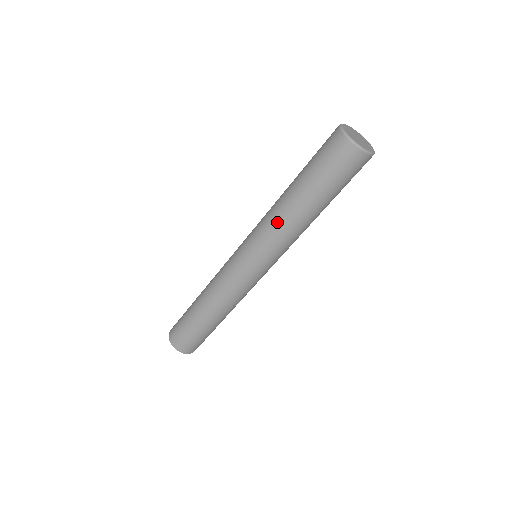
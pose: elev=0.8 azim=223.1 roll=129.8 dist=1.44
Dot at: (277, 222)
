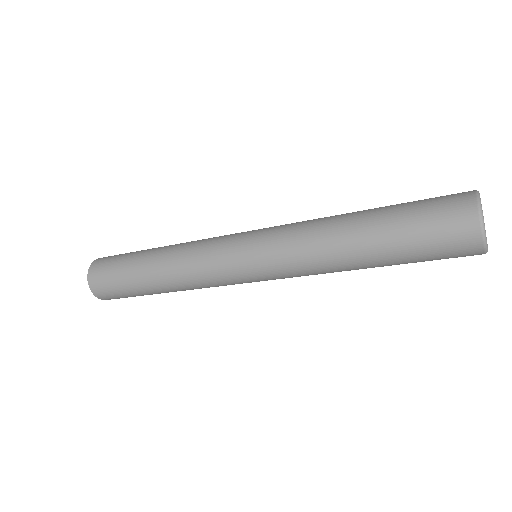
Dot at: (316, 251)
